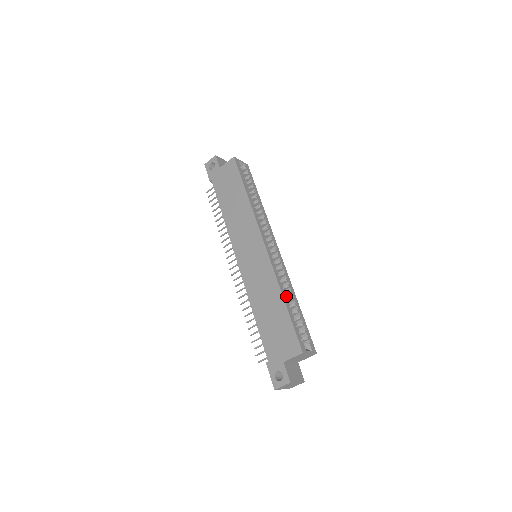
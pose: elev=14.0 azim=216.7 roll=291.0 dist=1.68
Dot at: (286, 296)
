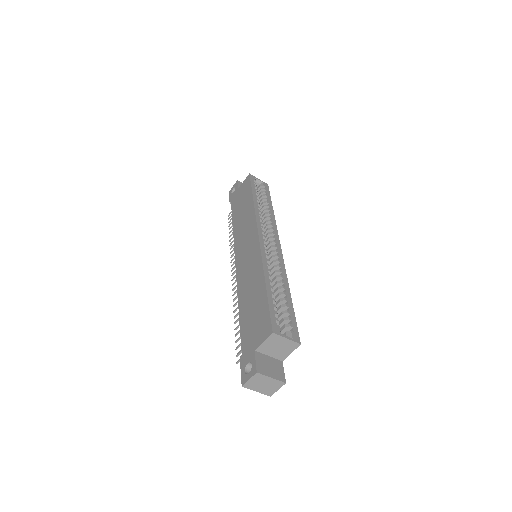
Dot at: (271, 281)
